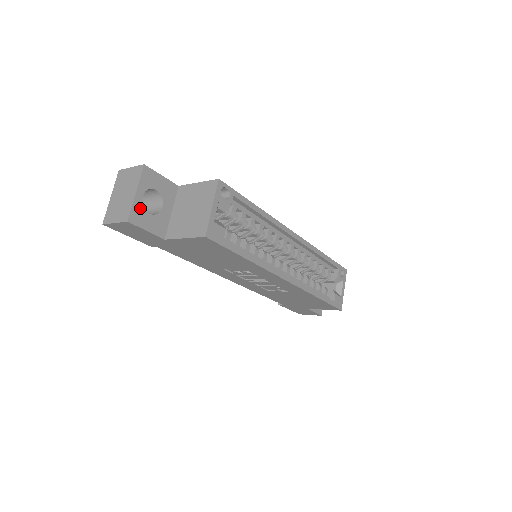
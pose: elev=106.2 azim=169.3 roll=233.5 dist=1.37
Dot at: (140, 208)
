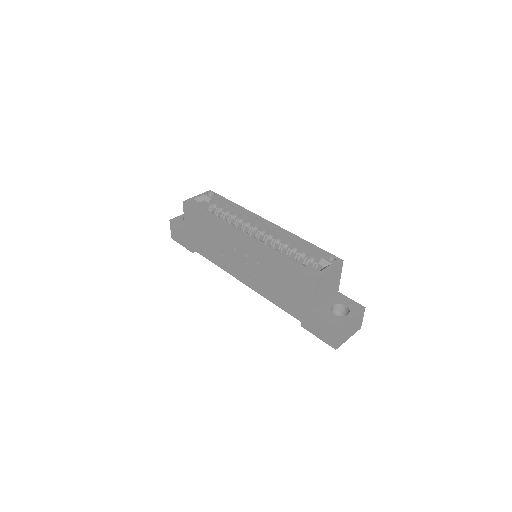
Dot at: (181, 219)
